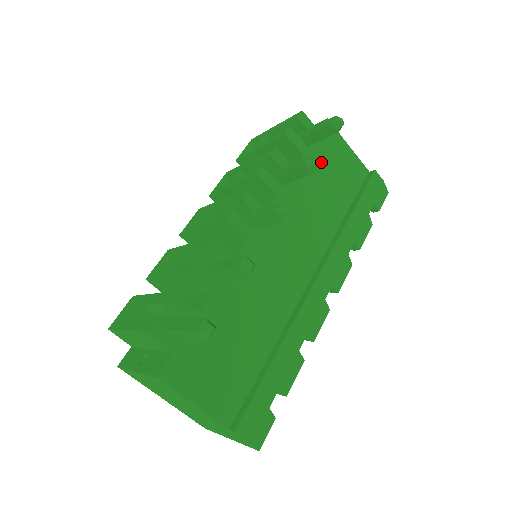
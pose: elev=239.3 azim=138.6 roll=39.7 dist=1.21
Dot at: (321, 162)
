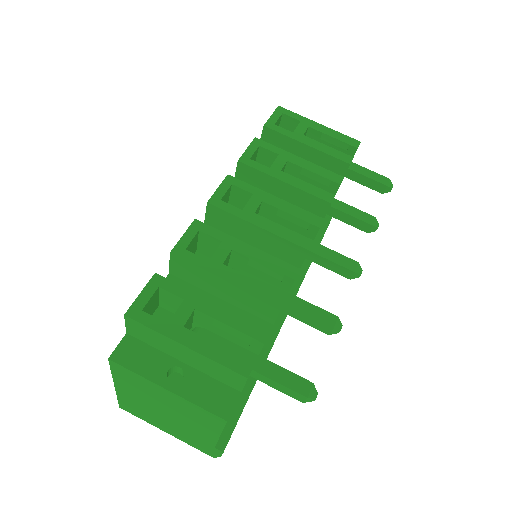
Dot at: occluded
